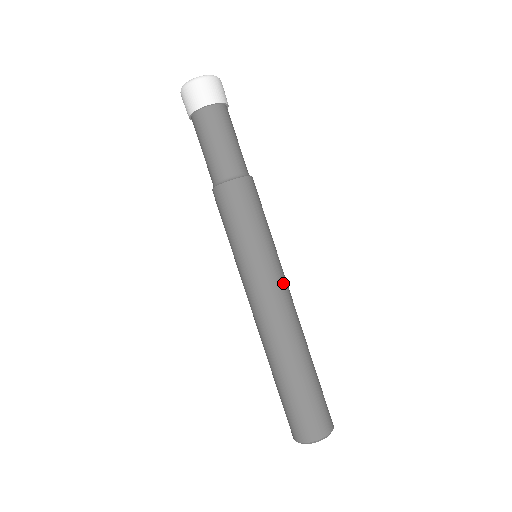
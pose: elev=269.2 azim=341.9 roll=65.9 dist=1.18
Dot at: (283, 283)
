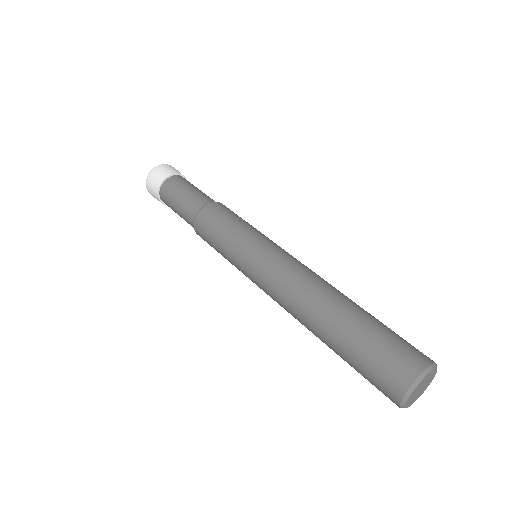
Dot at: (290, 255)
